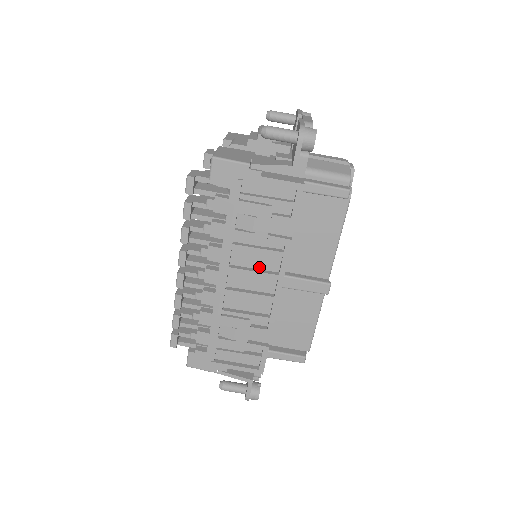
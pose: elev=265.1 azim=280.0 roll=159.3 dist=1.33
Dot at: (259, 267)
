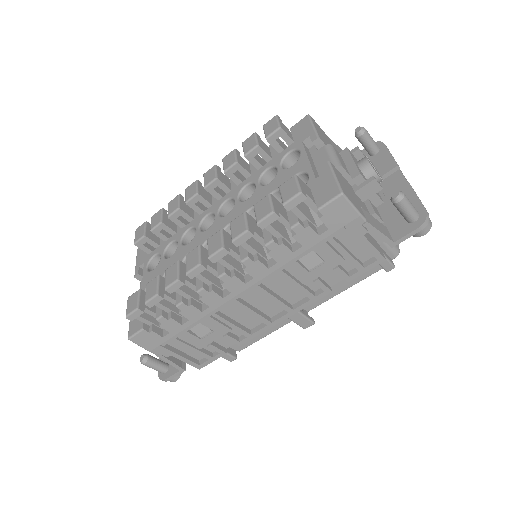
Dot at: (281, 294)
